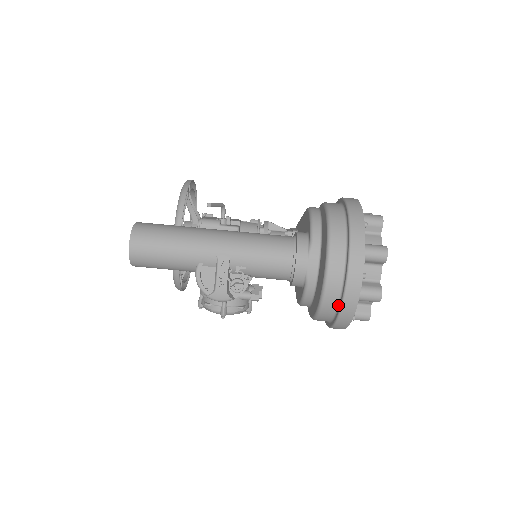
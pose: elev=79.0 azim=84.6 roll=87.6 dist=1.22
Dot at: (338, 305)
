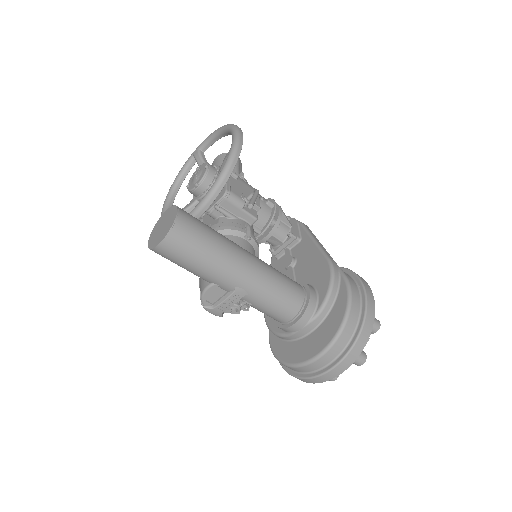
Dot at: (302, 373)
